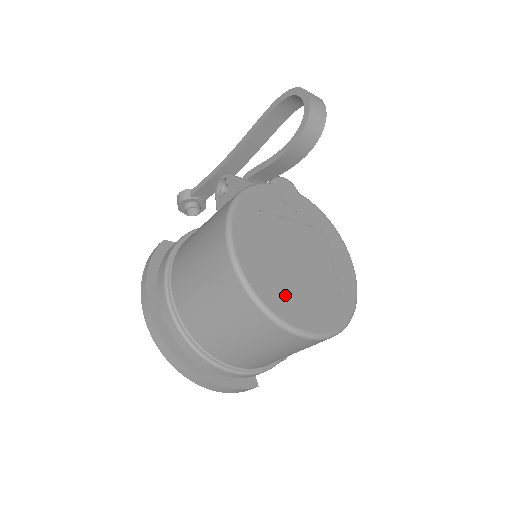
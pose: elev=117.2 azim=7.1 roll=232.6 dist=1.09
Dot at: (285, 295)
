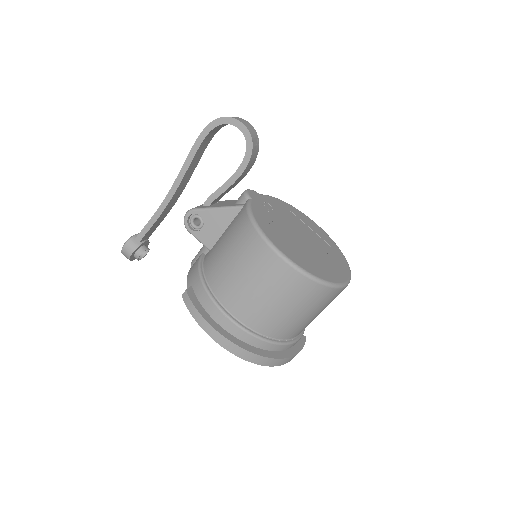
Dot at: (325, 268)
